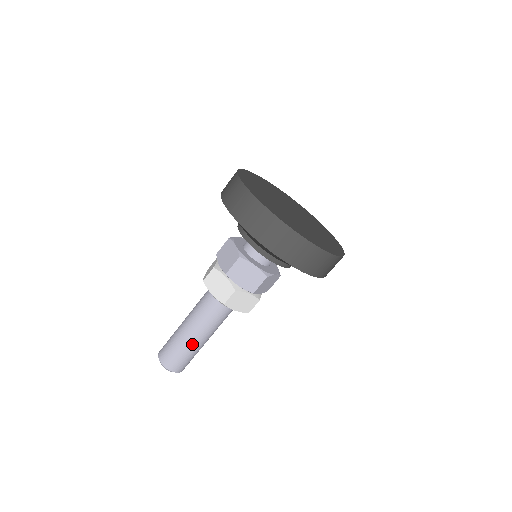
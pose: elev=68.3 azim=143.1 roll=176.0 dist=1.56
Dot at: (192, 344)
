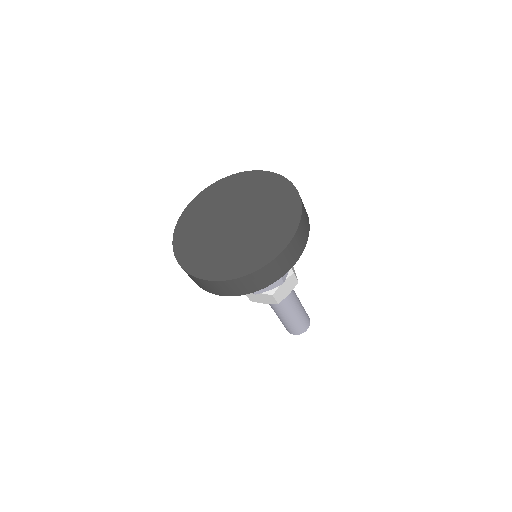
Dot at: (294, 318)
